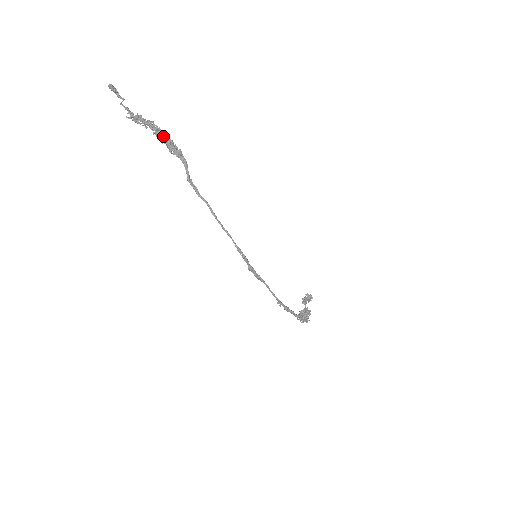
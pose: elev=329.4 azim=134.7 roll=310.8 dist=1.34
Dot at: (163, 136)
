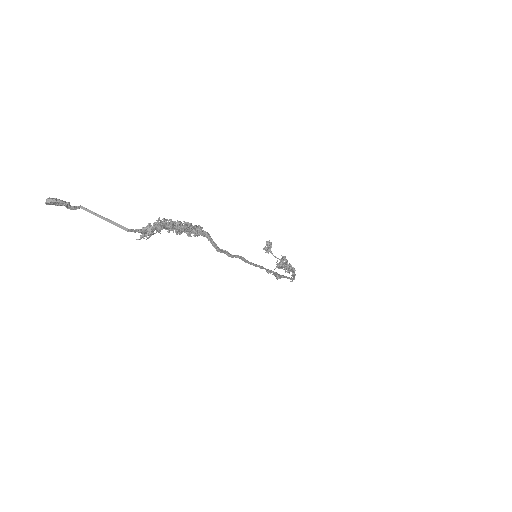
Dot at: (181, 227)
